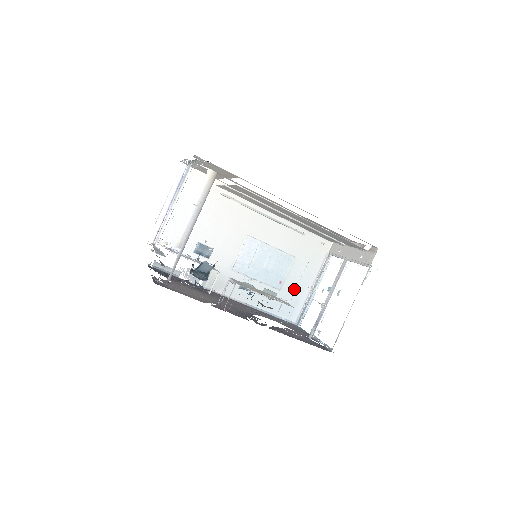
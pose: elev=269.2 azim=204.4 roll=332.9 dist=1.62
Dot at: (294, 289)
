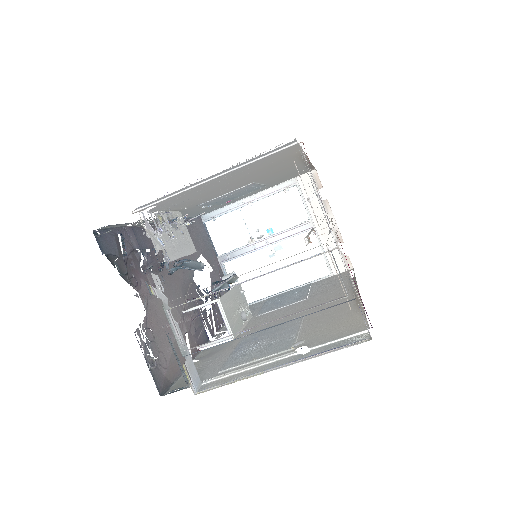
Dot at: occluded
